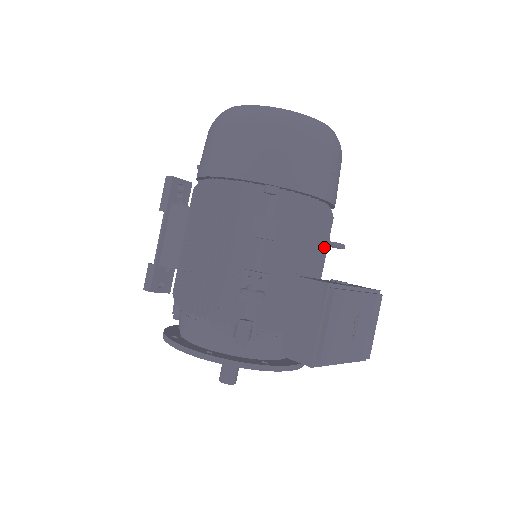
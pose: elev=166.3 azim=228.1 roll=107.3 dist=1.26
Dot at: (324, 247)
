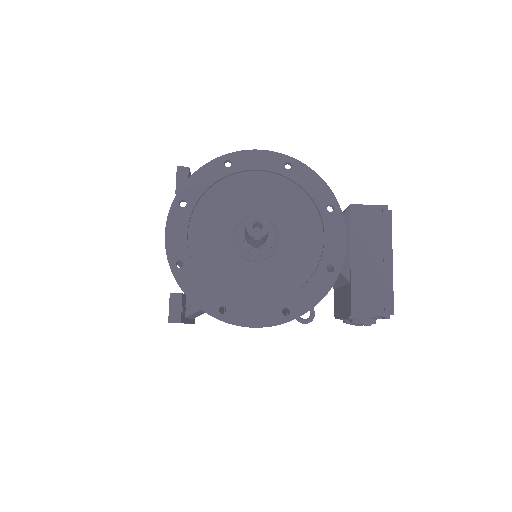
Dot at: occluded
